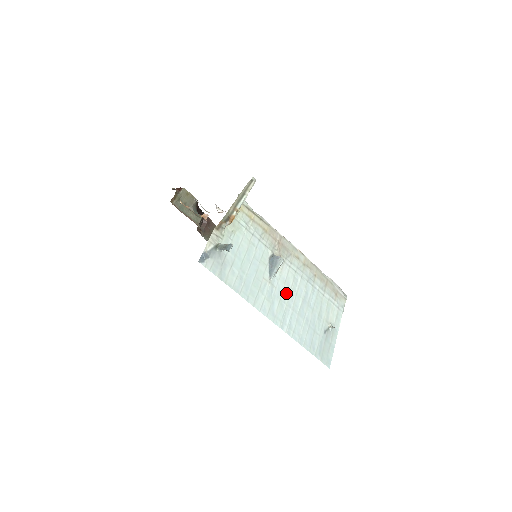
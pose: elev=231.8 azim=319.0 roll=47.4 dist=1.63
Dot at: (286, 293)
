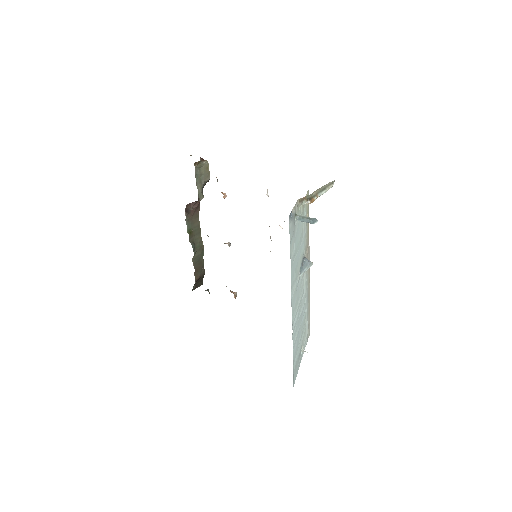
Dot at: (299, 296)
